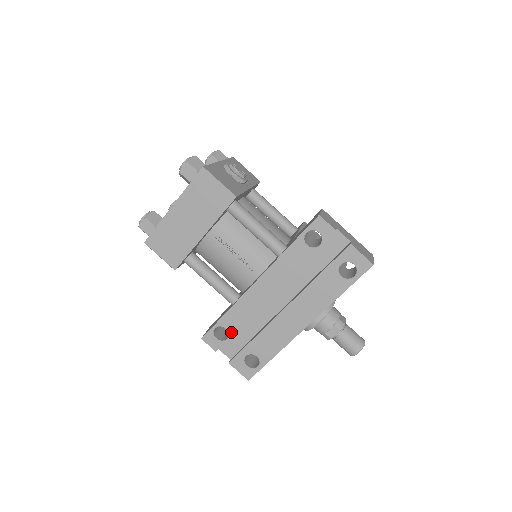
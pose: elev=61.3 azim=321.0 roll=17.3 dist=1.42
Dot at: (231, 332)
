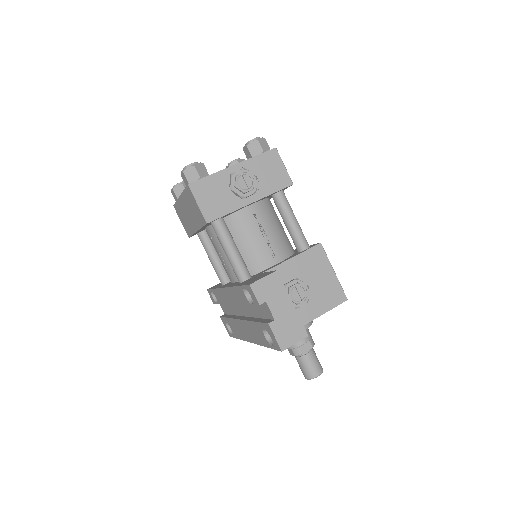
Dot at: (218, 302)
